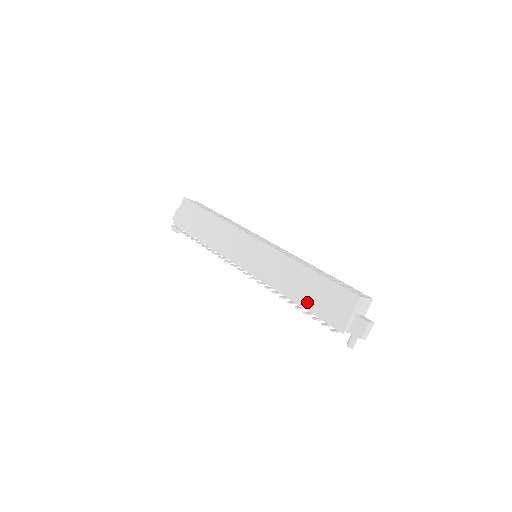
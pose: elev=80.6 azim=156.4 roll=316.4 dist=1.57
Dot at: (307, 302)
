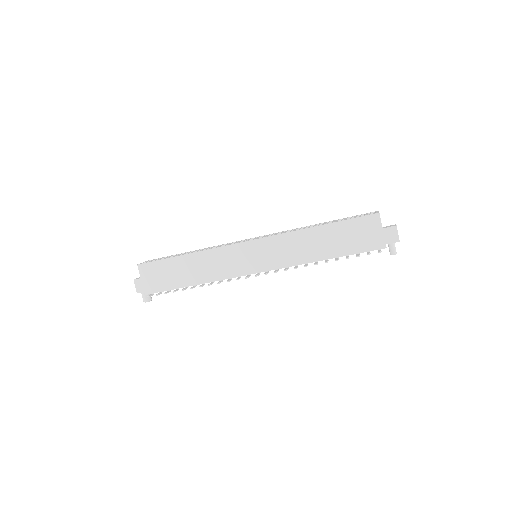
Dot at: (339, 250)
